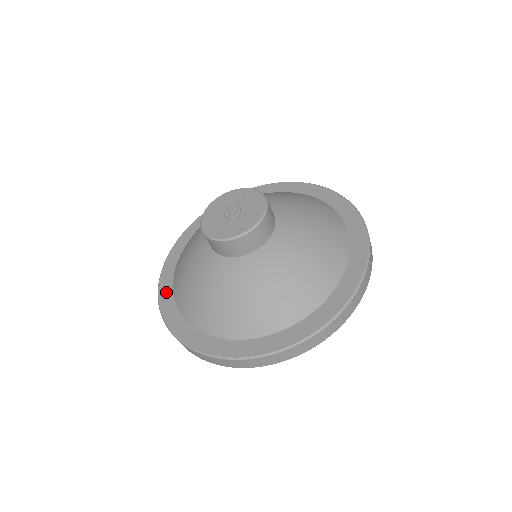
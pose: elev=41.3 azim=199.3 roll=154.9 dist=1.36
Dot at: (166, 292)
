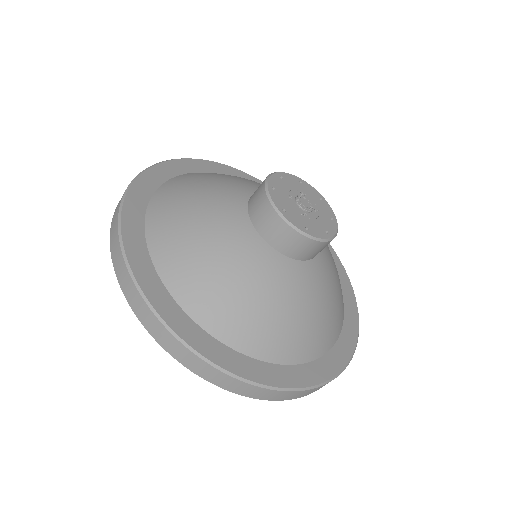
Dot at: (148, 277)
